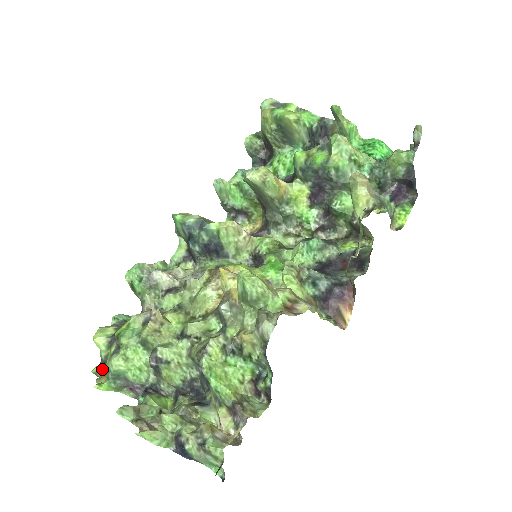
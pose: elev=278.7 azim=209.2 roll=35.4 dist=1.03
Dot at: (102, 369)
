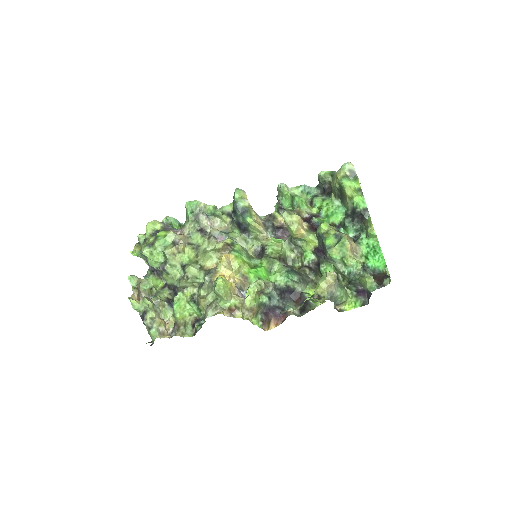
Dot at: (143, 238)
